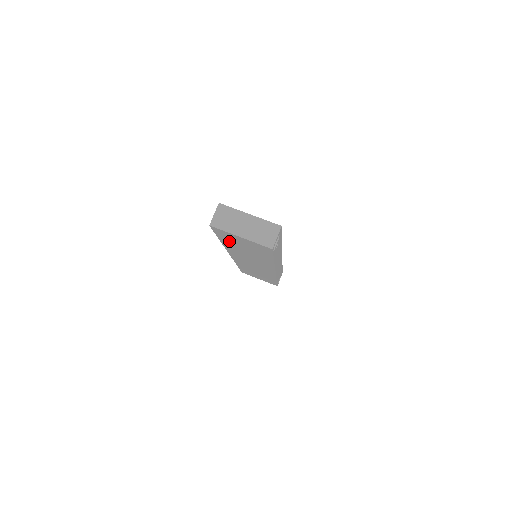
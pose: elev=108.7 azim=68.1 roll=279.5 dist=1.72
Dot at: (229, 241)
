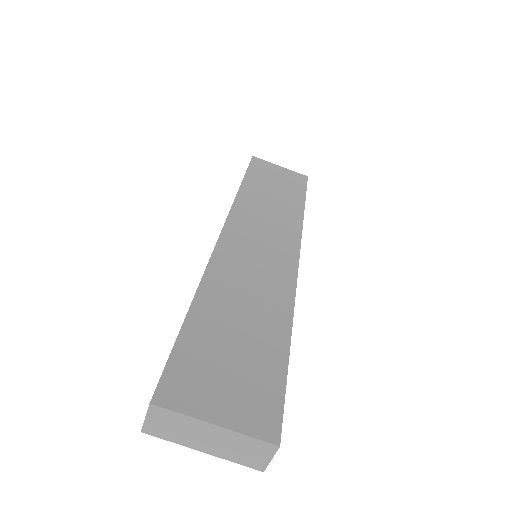
Dot at: occluded
